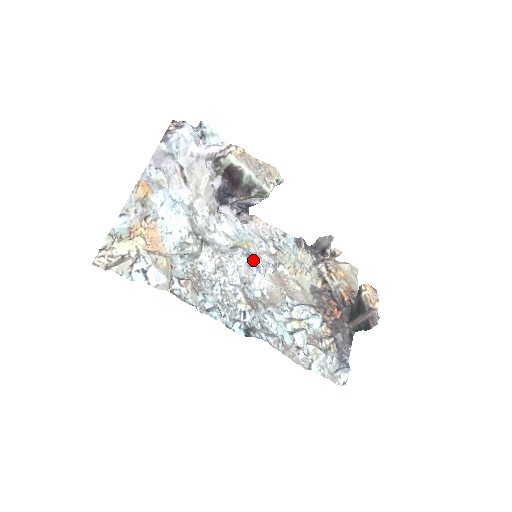
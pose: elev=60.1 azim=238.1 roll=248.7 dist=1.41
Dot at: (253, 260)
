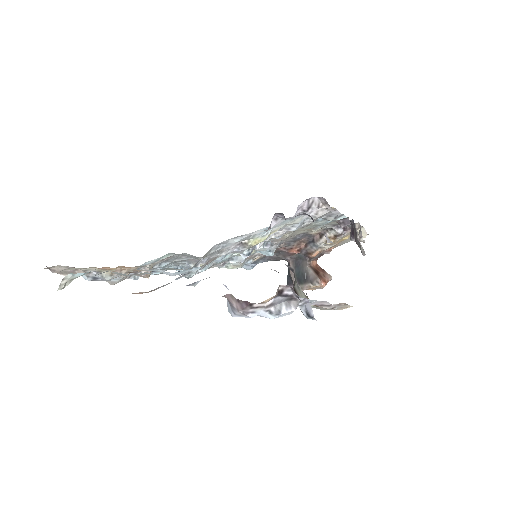
Dot at: (249, 255)
